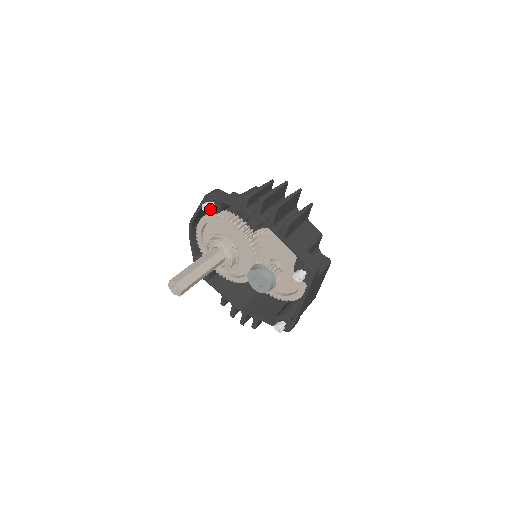
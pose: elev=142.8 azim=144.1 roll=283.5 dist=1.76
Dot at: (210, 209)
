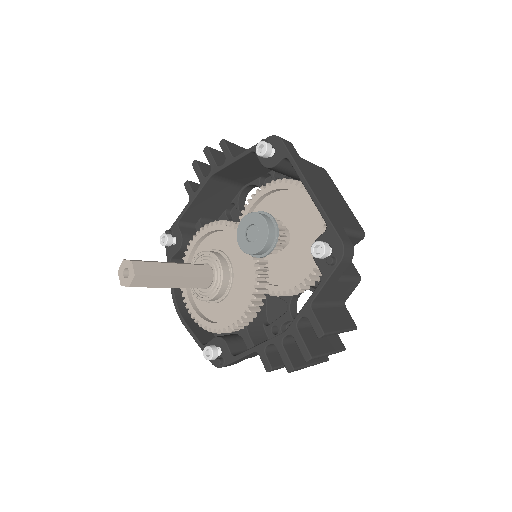
Dot at: (167, 235)
